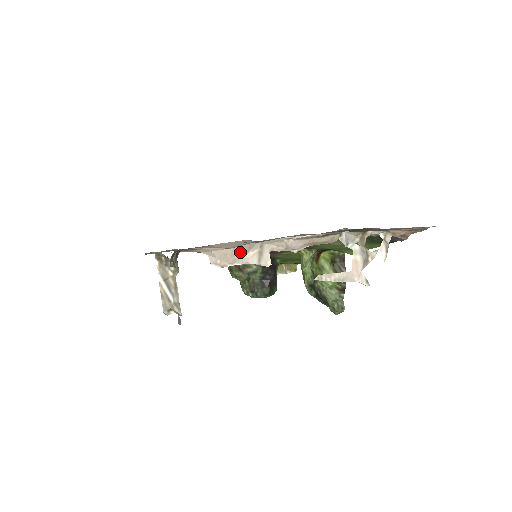
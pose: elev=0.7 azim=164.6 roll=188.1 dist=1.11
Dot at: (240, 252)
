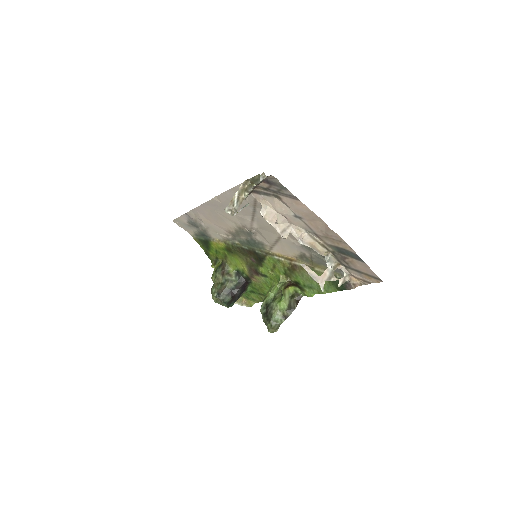
Dot at: (278, 219)
